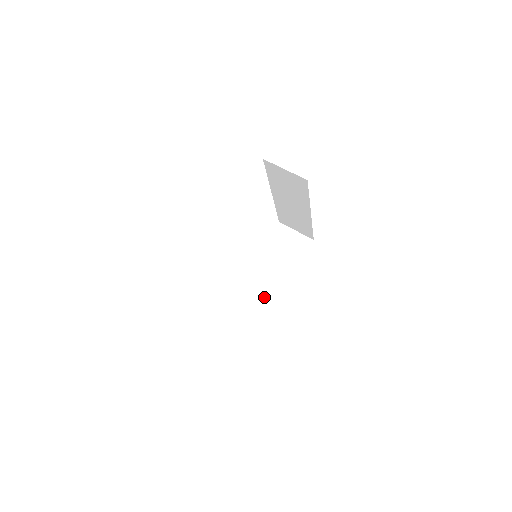
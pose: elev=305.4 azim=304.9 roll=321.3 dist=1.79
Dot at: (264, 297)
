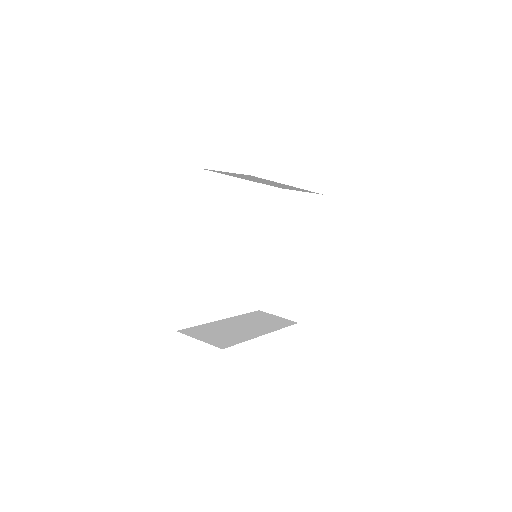
Dot at: (242, 334)
